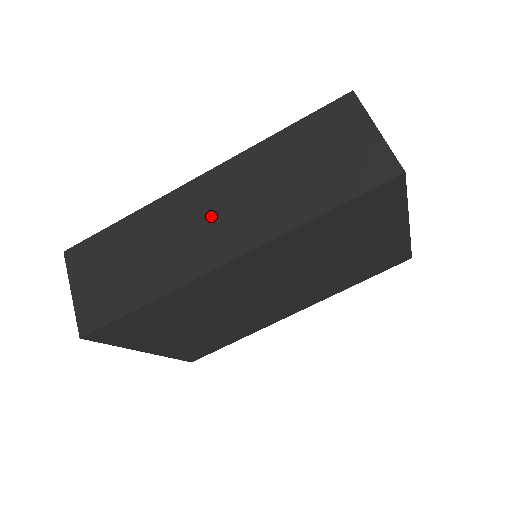
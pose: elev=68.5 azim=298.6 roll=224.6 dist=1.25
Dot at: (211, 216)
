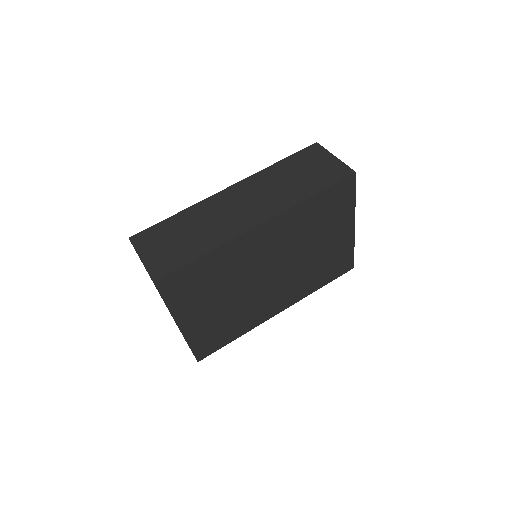
Dot at: (242, 205)
